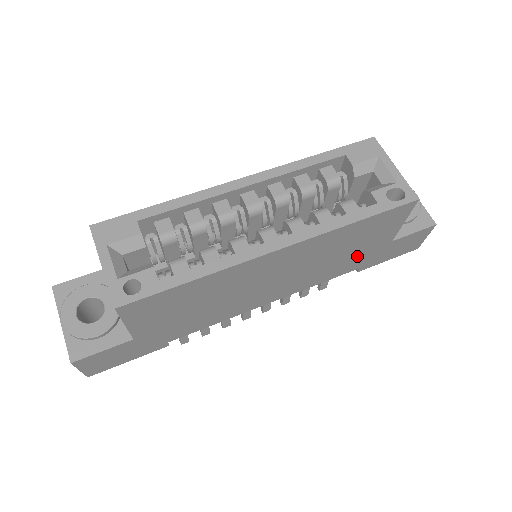
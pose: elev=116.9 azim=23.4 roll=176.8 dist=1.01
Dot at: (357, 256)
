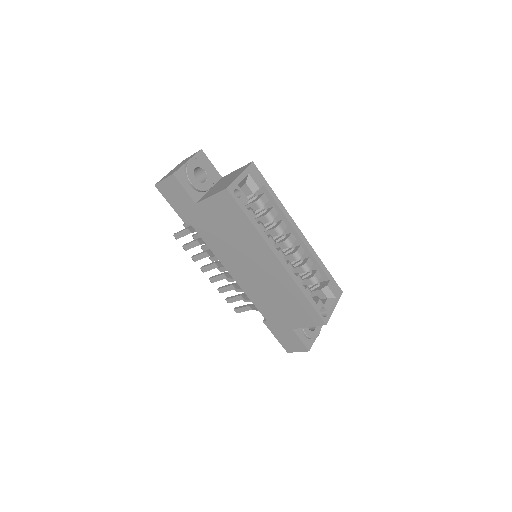
Dot at: (277, 313)
